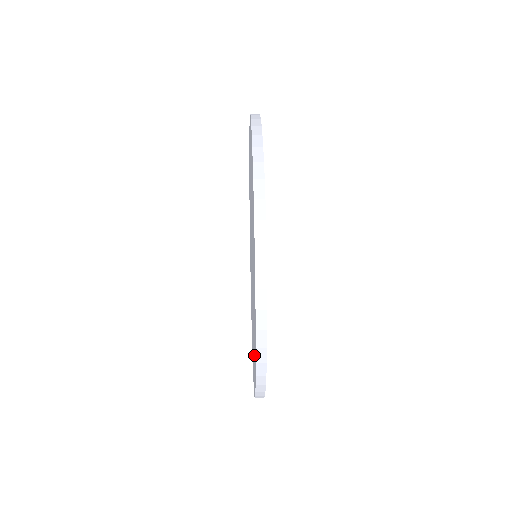
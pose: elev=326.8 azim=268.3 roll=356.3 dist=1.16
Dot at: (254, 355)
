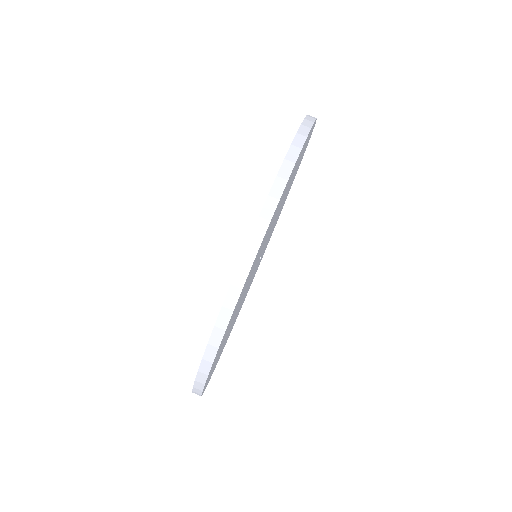
Dot at: occluded
